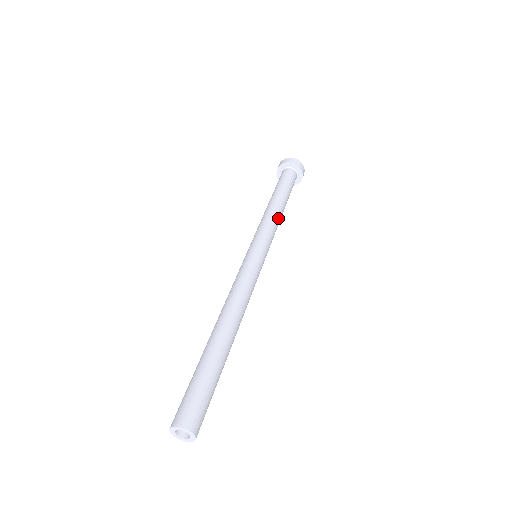
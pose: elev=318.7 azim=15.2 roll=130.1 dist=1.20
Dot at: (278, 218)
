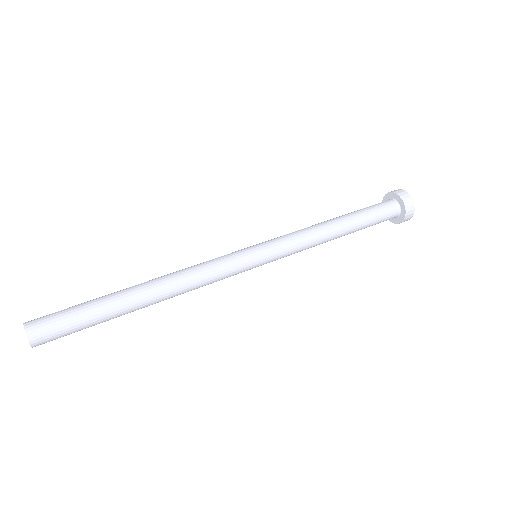
Dot at: (316, 230)
